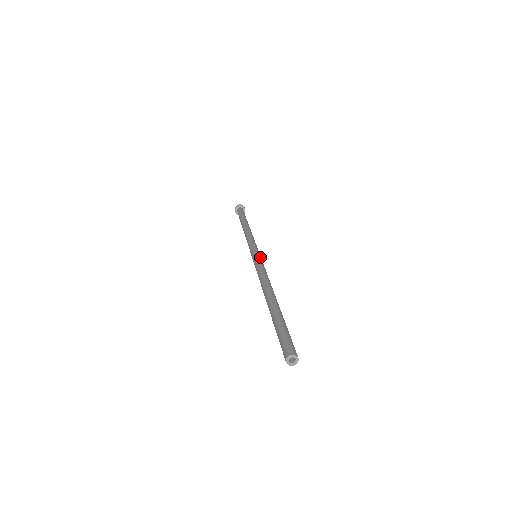
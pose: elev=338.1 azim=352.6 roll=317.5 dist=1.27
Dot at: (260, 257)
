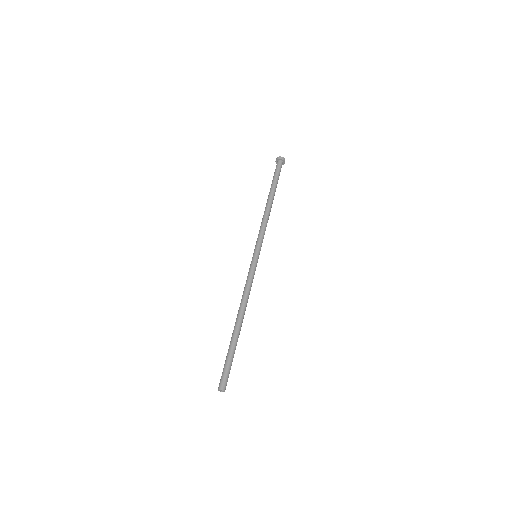
Dot at: (255, 262)
